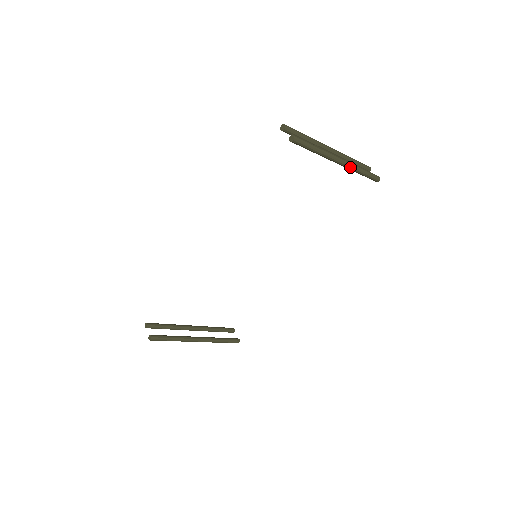
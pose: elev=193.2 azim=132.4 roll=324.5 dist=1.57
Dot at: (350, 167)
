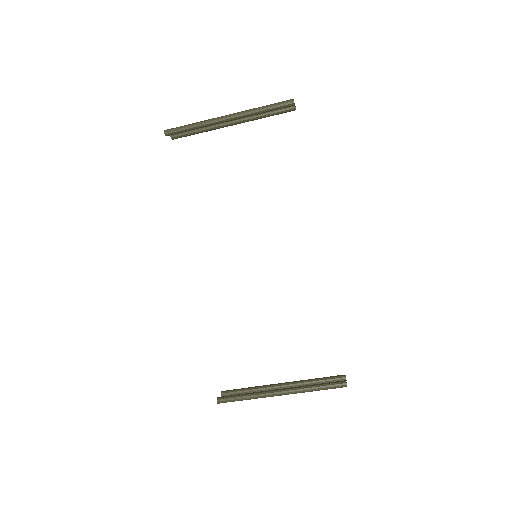
Dot at: (243, 114)
